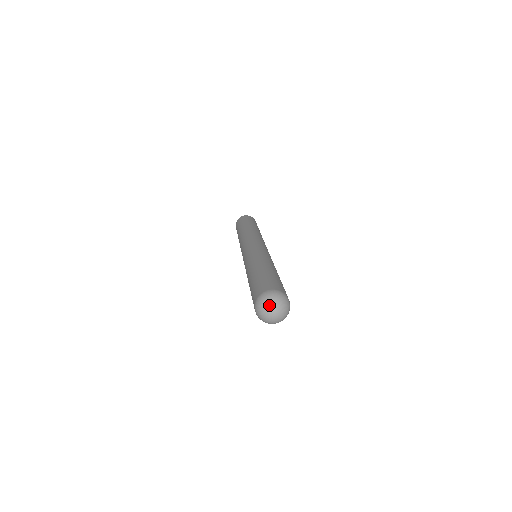
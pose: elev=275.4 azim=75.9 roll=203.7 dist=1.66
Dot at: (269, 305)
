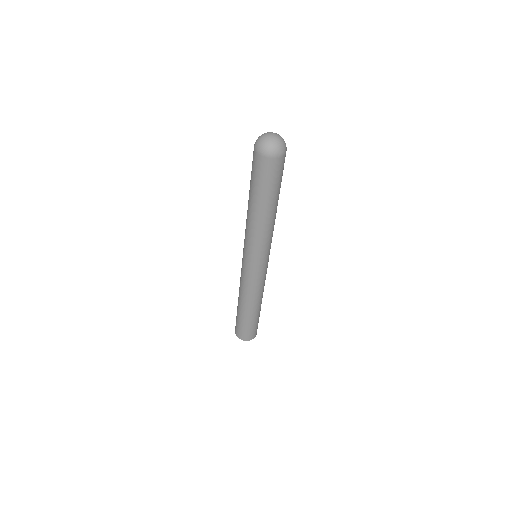
Dot at: (264, 134)
